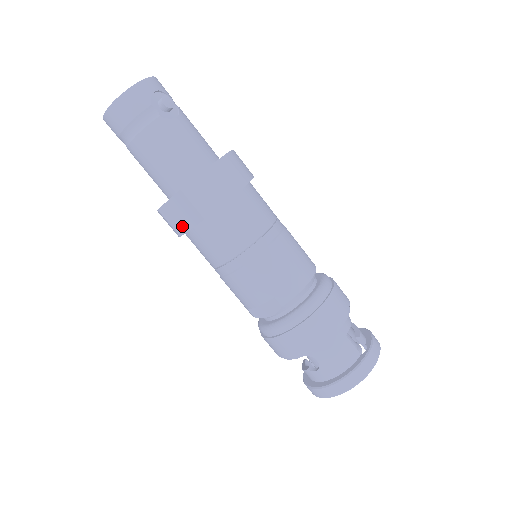
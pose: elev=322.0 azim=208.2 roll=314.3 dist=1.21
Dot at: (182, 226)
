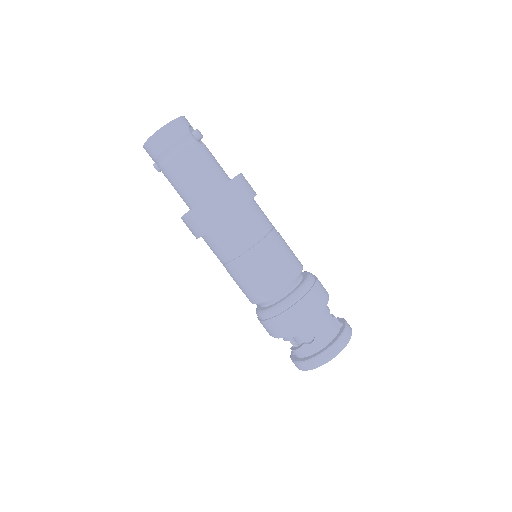
Dot at: (210, 223)
